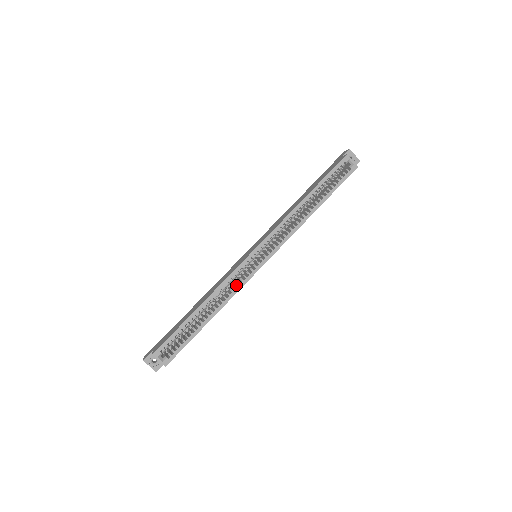
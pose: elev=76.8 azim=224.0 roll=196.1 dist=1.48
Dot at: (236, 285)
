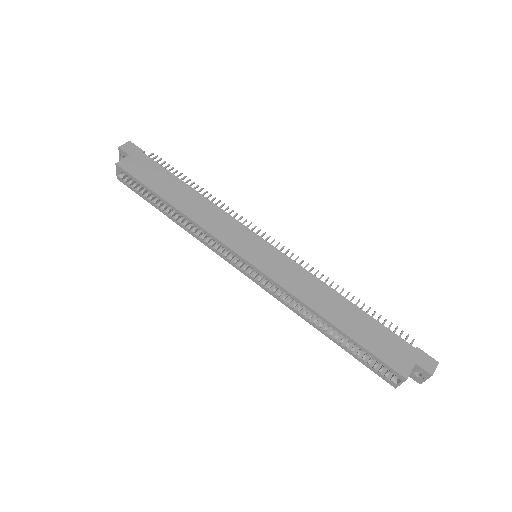
Dot at: occluded
